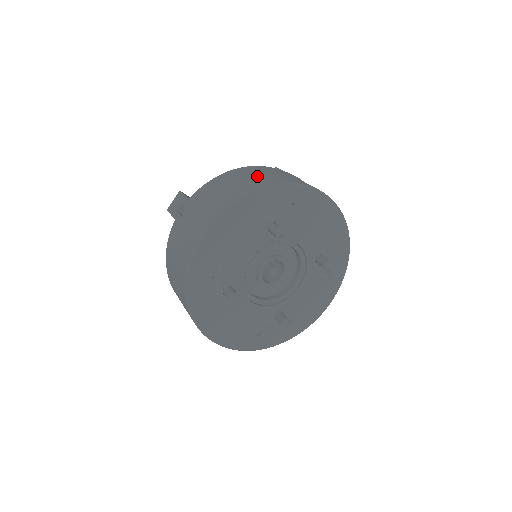
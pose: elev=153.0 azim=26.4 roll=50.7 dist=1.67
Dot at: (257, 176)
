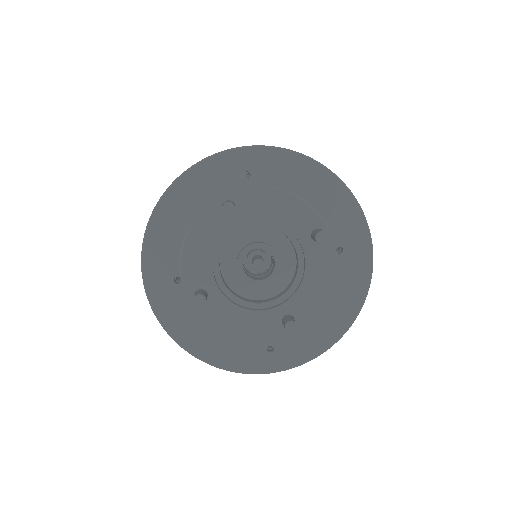
Dot at: occluded
